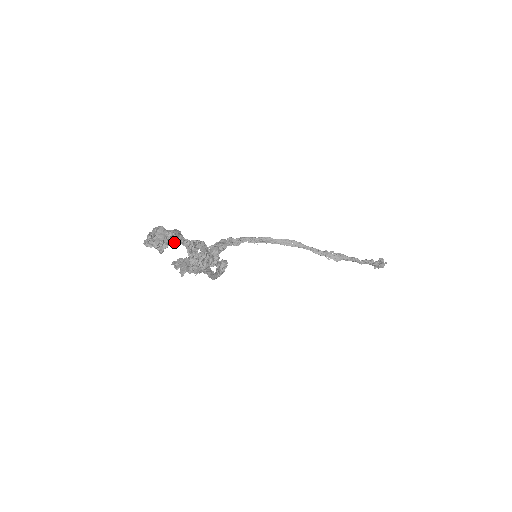
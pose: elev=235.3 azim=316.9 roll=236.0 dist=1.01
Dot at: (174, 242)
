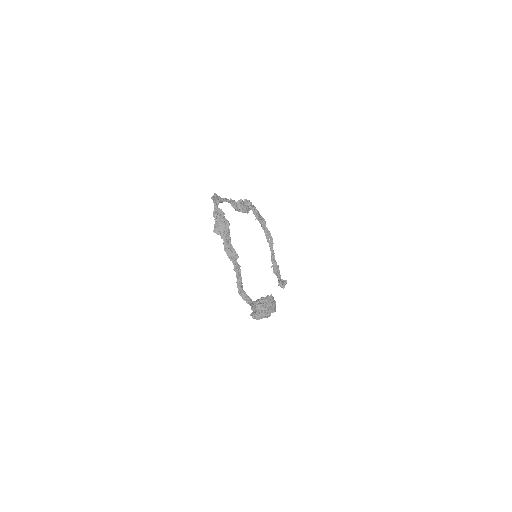
Dot at: occluded
